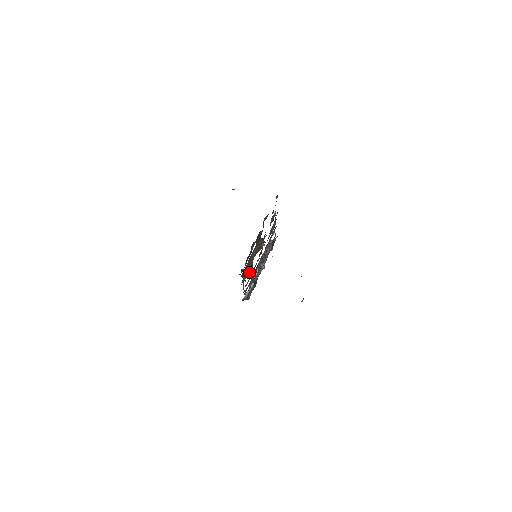
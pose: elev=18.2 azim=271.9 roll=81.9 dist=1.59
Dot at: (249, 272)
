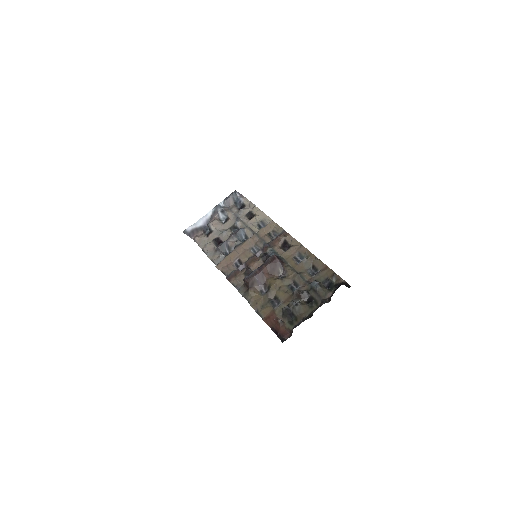
Dot at: (259, 289)
